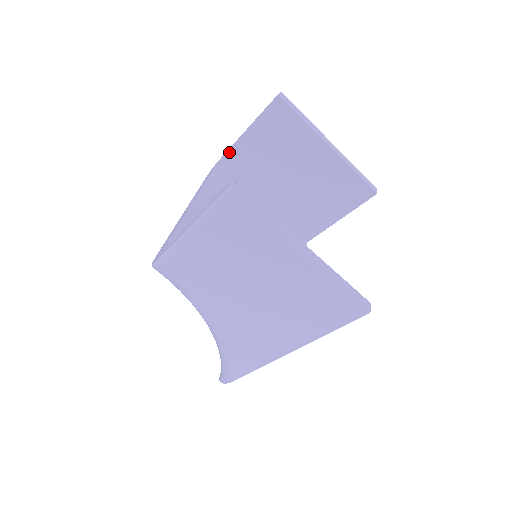
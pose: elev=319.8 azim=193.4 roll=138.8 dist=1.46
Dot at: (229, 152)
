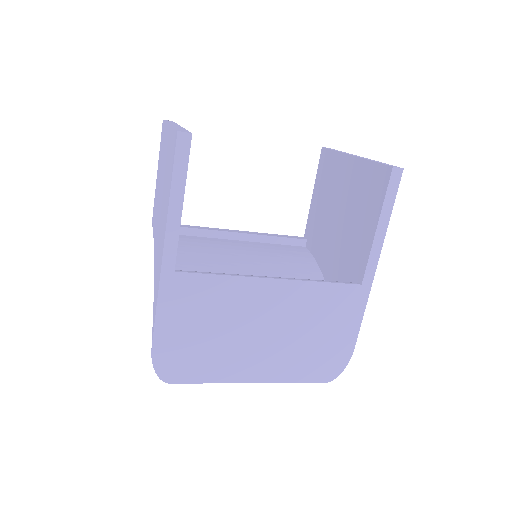
Dot at: (308, 221)
